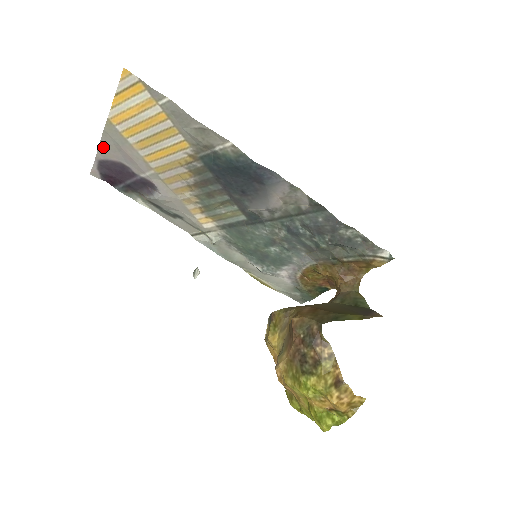
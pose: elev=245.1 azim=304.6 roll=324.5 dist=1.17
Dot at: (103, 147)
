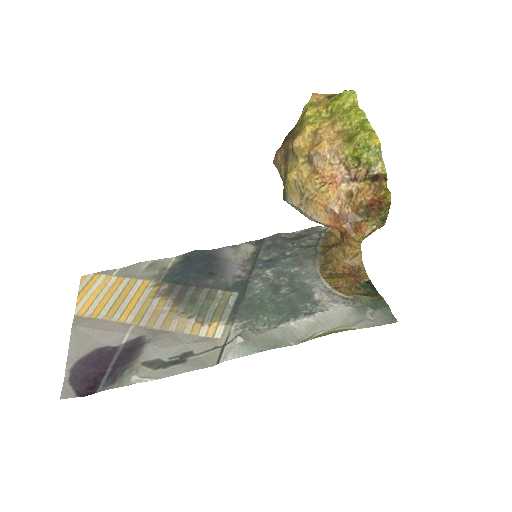
Dot at: (73, 347)
